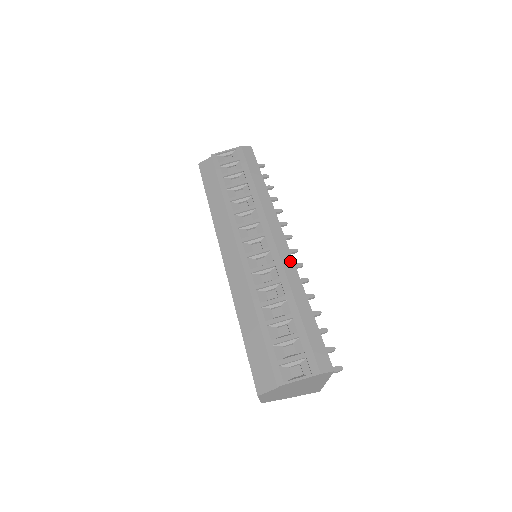
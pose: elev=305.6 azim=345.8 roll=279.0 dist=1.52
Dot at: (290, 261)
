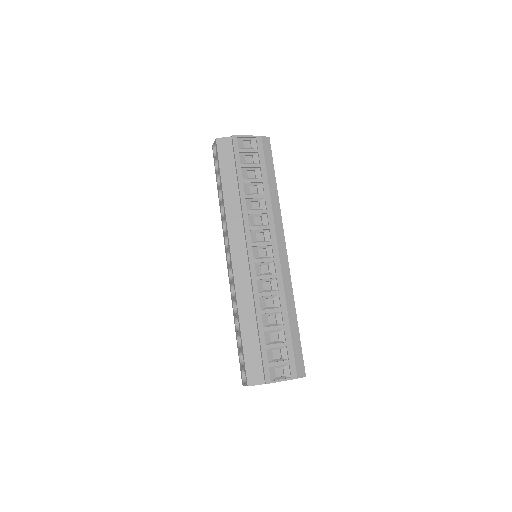
Dot at: (288, 275)
